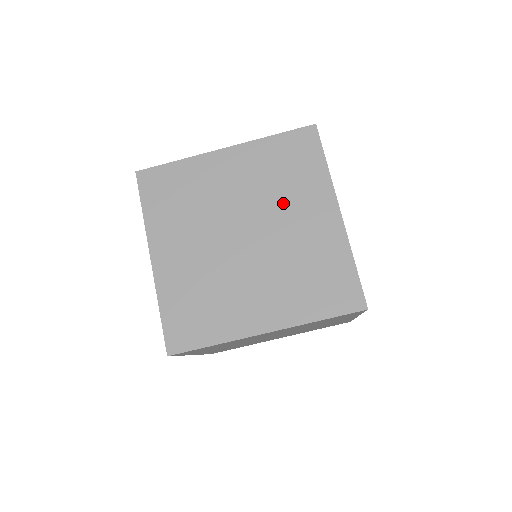
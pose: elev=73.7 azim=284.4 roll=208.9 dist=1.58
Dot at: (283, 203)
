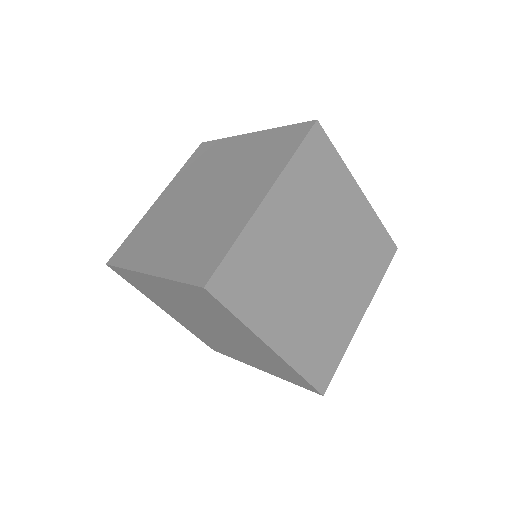
Dot at: (213, 168)
